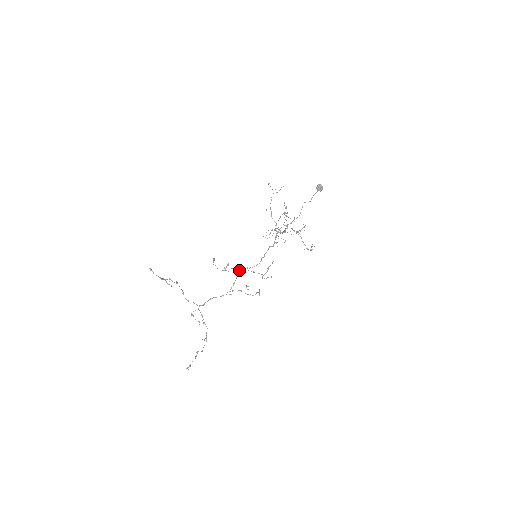
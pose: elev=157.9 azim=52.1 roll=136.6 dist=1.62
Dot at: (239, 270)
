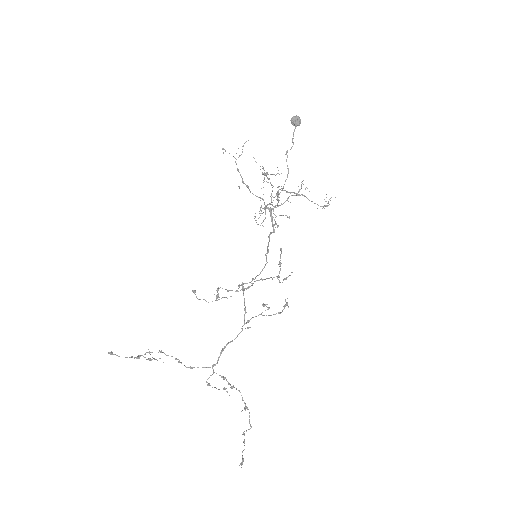
Dot at: (242, 288)
